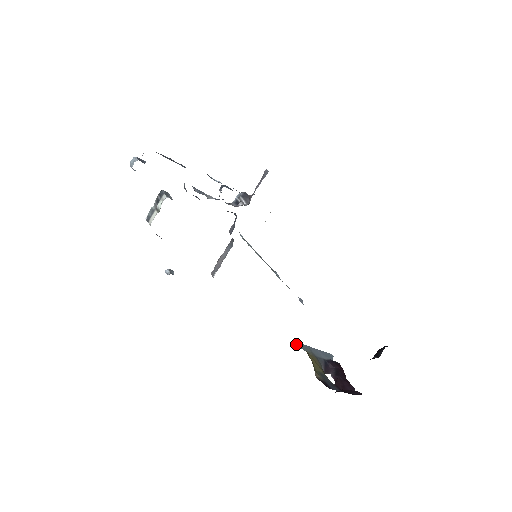
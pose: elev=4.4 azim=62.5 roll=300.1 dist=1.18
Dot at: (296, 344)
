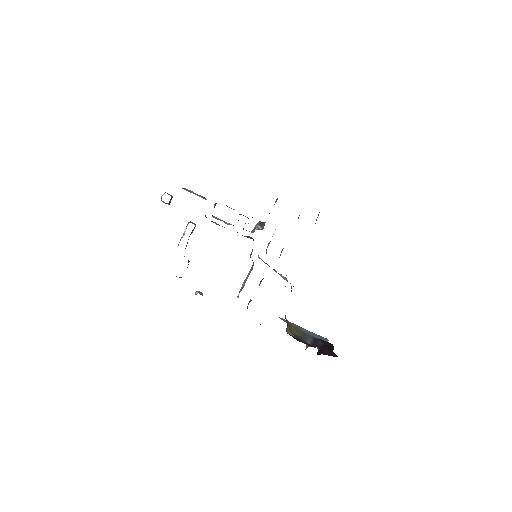
Dot at: (282, 319)
